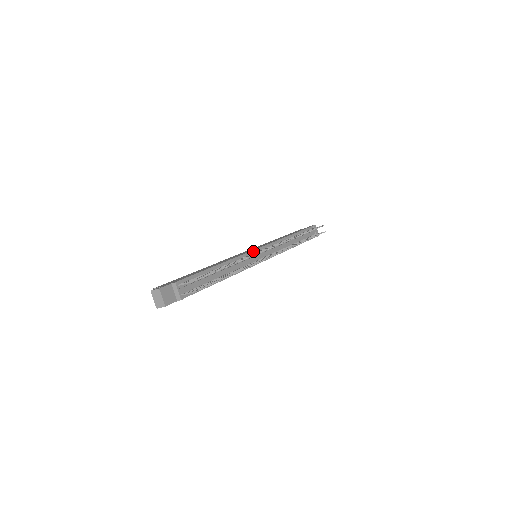
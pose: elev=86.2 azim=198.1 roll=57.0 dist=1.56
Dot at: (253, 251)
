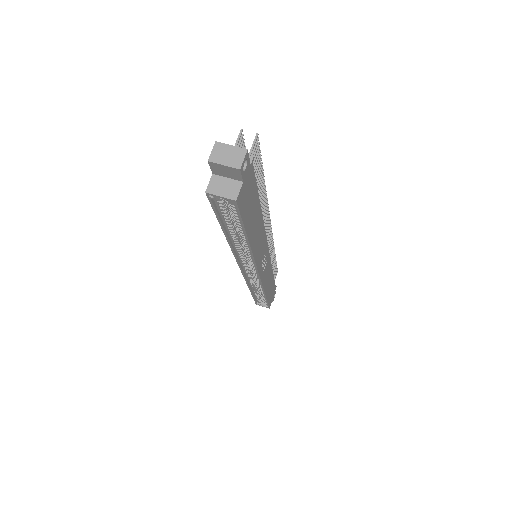
Dot at: occluded
